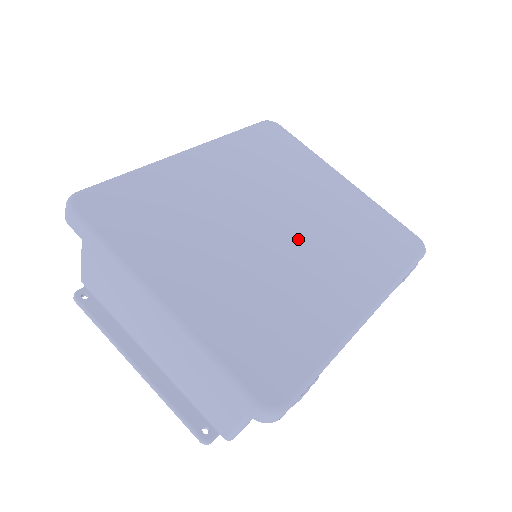
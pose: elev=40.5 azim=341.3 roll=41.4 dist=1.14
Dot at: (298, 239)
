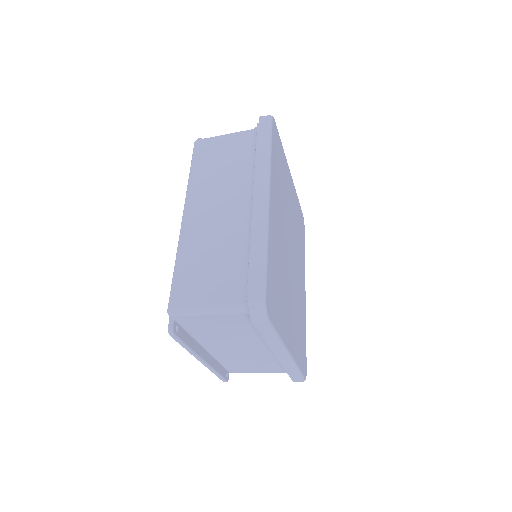
Dot at: (294, 257)
